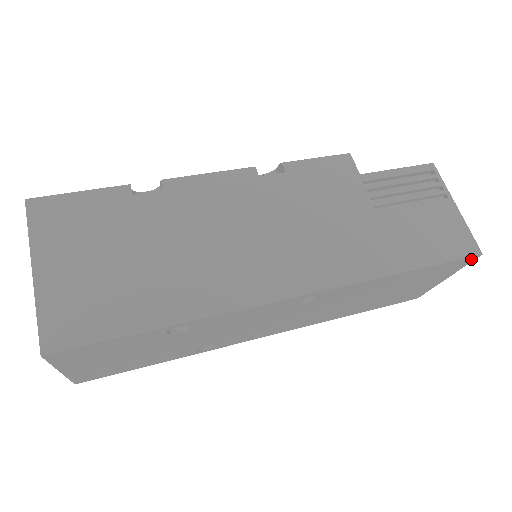
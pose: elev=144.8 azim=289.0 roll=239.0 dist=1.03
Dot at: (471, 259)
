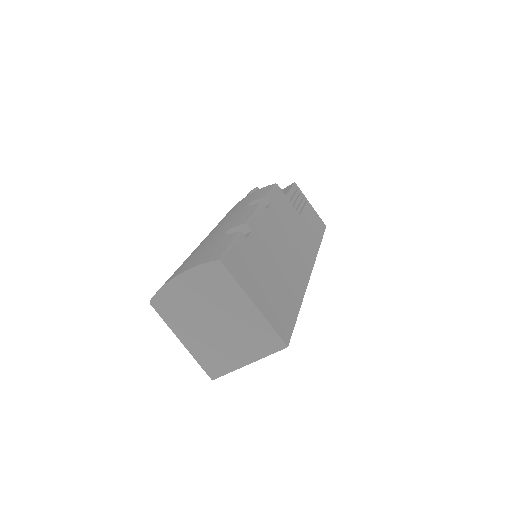
Dot at: occluded
